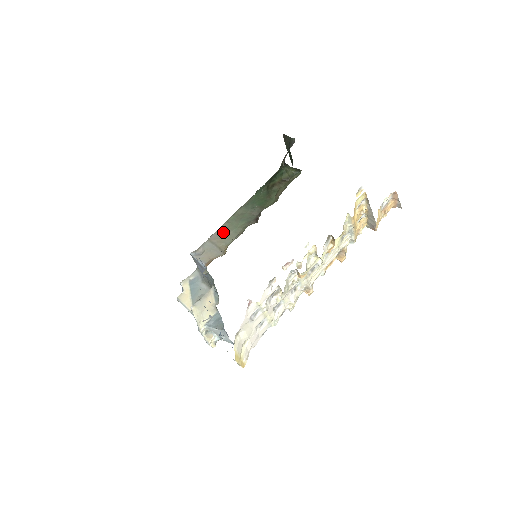
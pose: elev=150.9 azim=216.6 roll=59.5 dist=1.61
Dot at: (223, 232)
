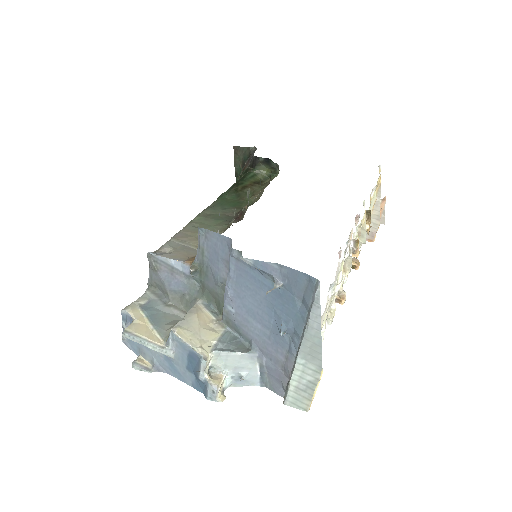
Dot at: (193, 230)
